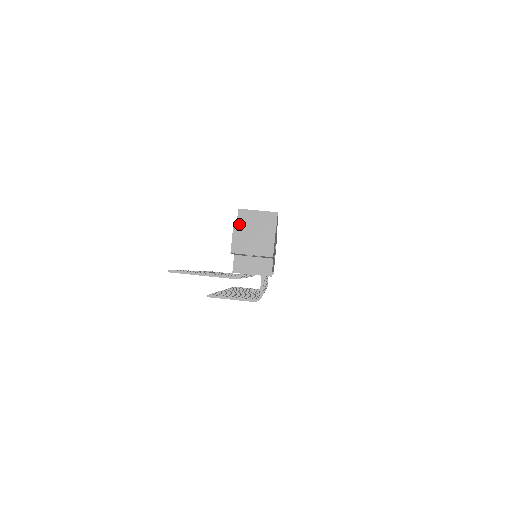
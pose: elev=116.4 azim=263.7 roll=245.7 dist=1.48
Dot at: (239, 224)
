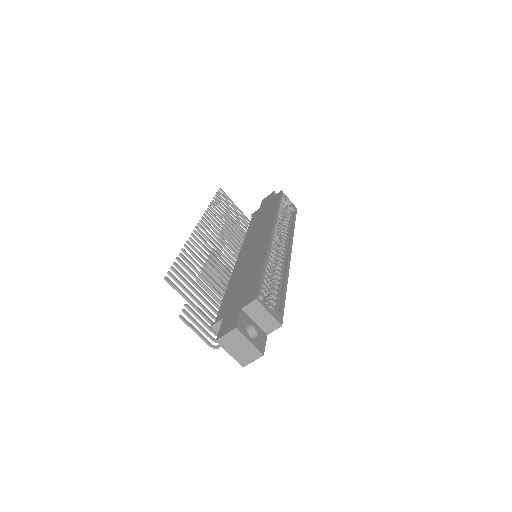
Dot at: (246, 308)
